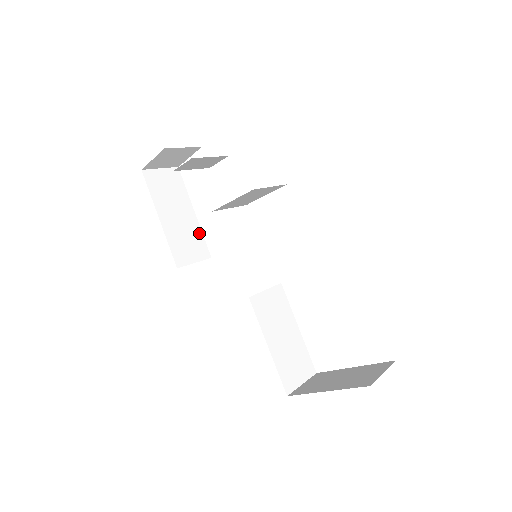
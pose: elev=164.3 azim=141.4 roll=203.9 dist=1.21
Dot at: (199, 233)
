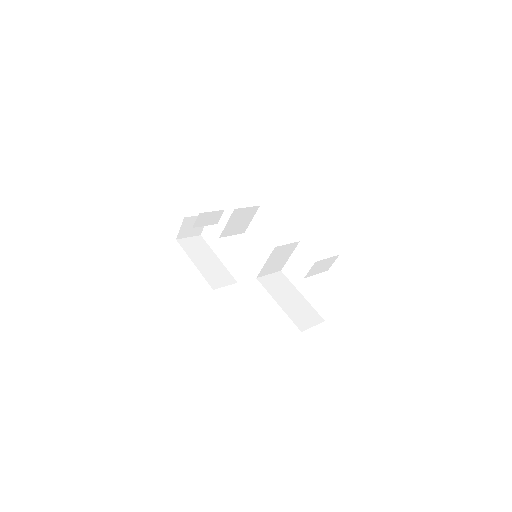
Dot at: (225, 269)
